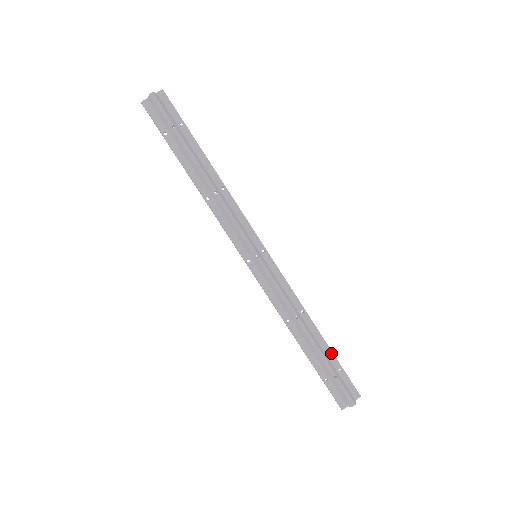
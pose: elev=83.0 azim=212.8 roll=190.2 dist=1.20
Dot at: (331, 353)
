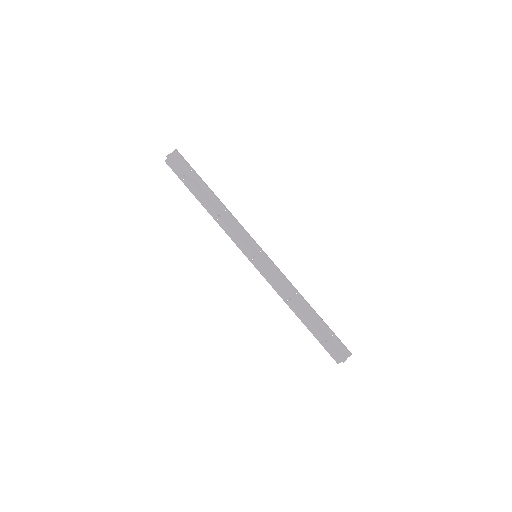
Dot at: (323, 323)
